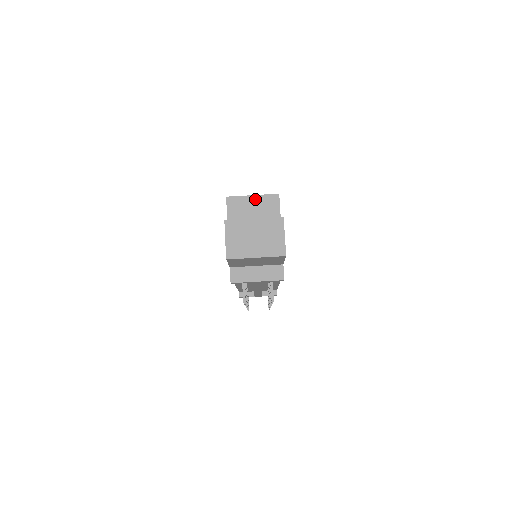
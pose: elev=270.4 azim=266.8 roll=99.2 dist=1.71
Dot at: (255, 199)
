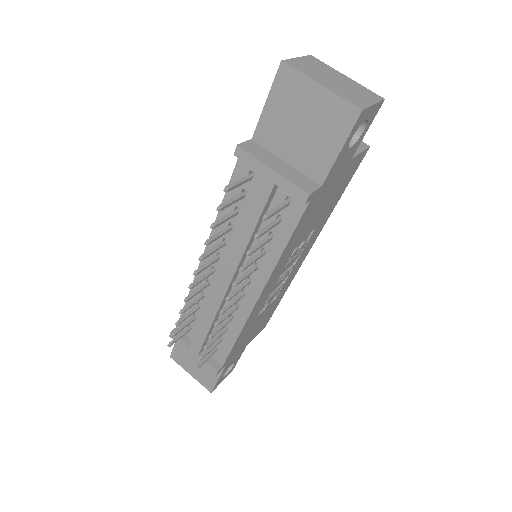
Dot at: occluded
